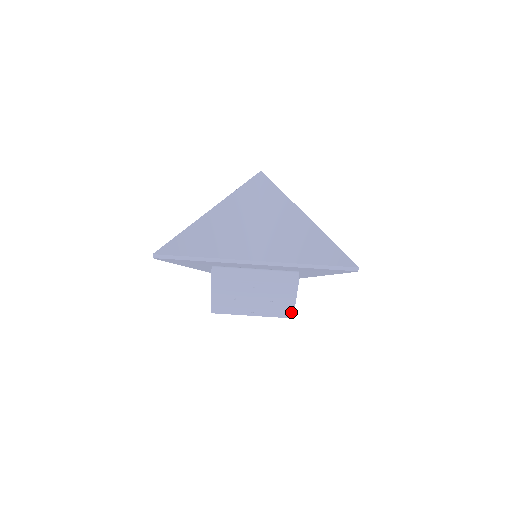
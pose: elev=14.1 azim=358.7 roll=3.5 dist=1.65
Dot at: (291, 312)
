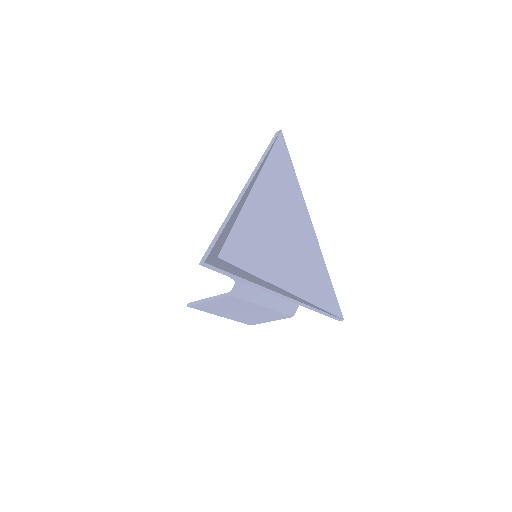
Dot at: (257, 323)
